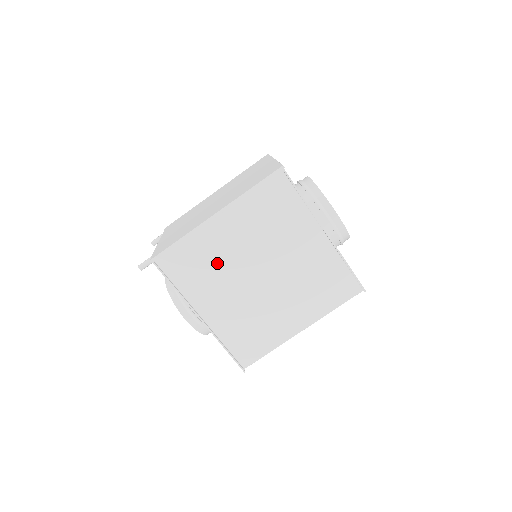
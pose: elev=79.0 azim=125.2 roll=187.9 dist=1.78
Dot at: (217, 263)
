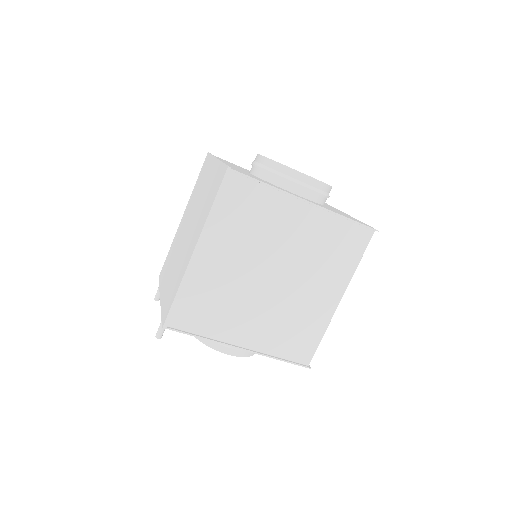
Dot at: (224, 292)
